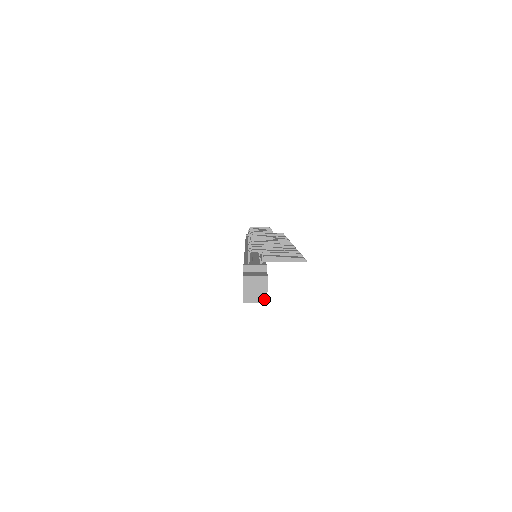
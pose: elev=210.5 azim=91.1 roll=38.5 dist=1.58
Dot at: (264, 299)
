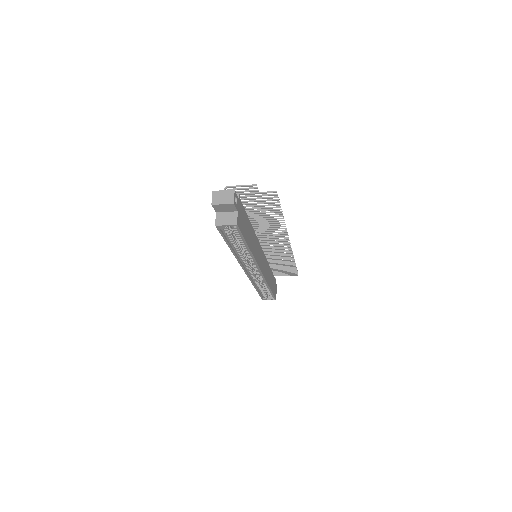
Dot at: (235, 221)
